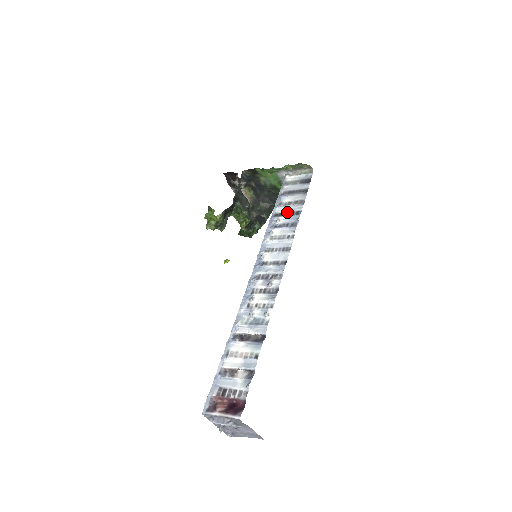
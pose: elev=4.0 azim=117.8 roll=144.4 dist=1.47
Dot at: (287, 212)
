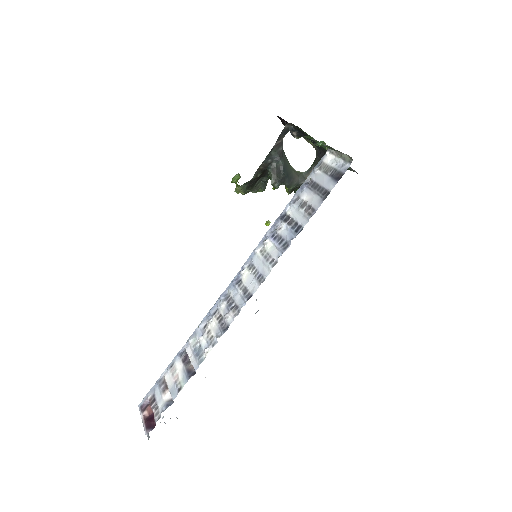
Dot at: (293, 219)
